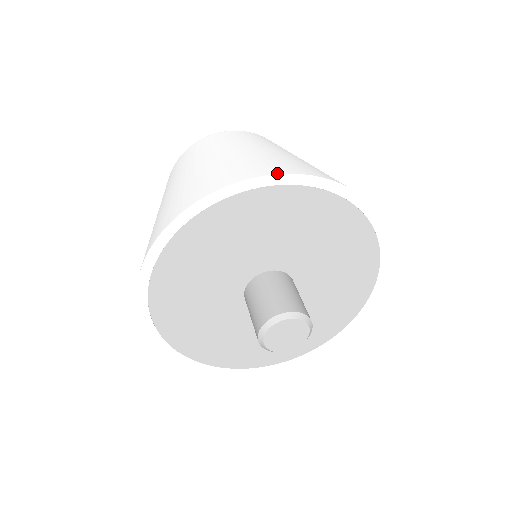
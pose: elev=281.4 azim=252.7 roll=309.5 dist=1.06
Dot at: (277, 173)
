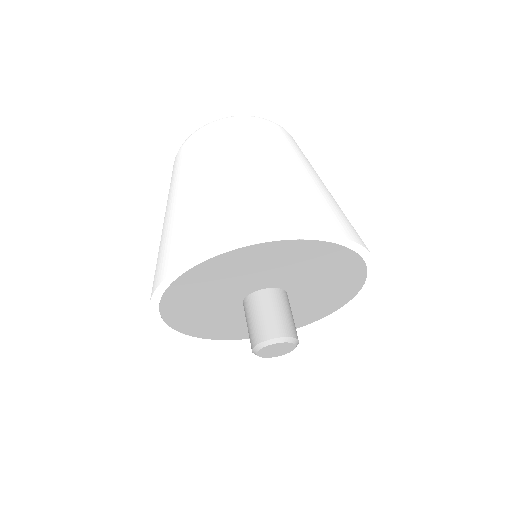
Dot at: (249, 237)
